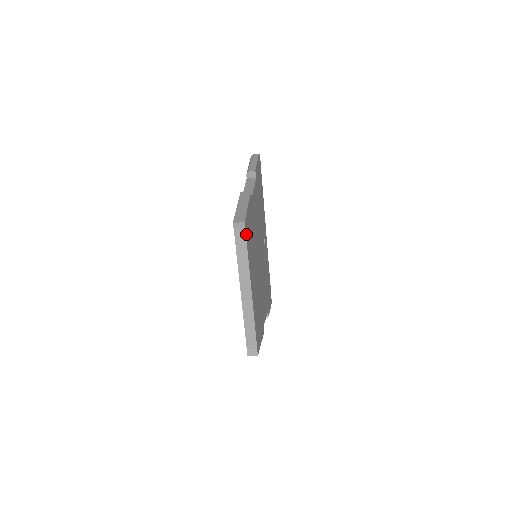
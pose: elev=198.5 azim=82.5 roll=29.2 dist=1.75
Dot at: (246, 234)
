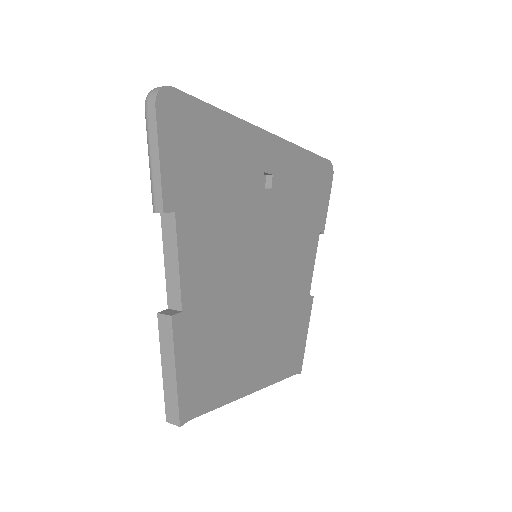
Dot at: (196, 412)
